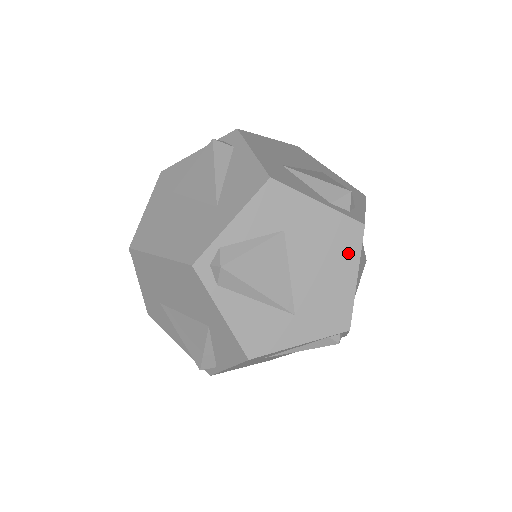
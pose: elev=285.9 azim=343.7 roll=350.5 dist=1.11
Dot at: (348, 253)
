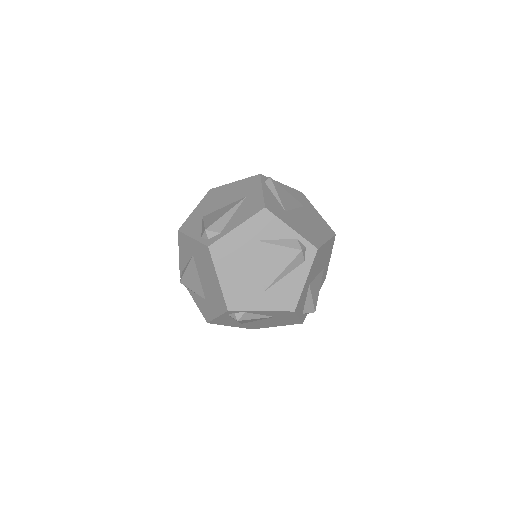
Dot at: (285, 324)
